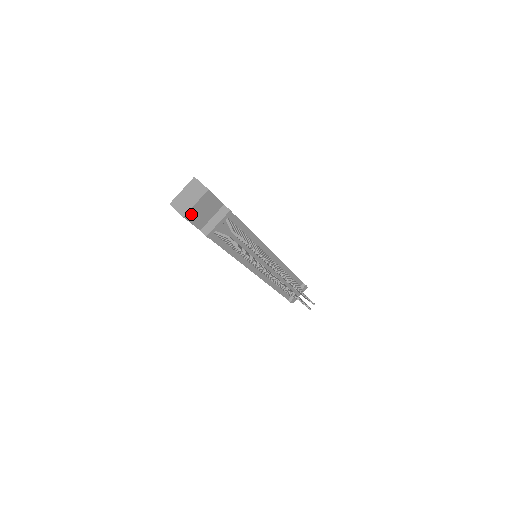
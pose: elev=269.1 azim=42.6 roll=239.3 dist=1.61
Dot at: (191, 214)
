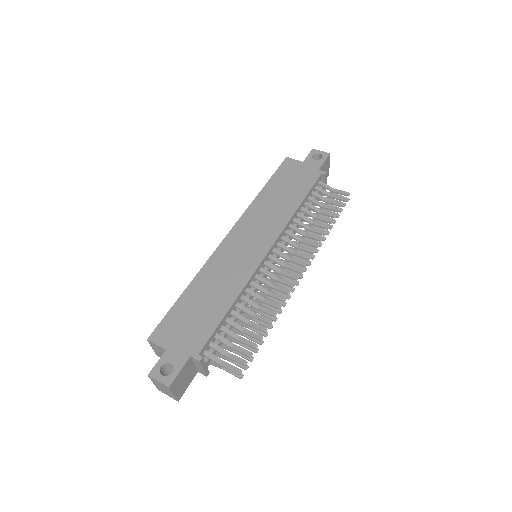
Dot at: (180, 393)
